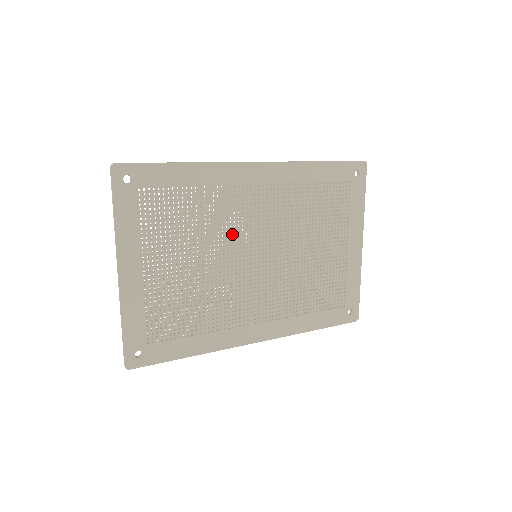
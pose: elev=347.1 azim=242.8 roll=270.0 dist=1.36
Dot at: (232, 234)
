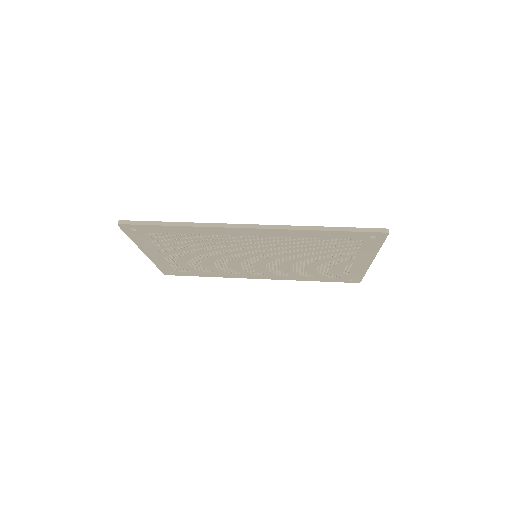
Dot at: (231, 250)
